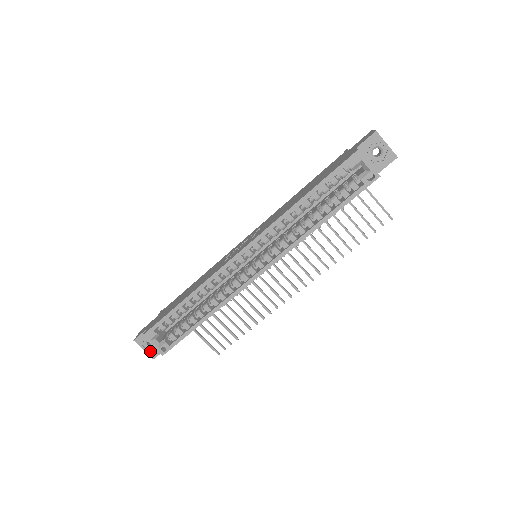
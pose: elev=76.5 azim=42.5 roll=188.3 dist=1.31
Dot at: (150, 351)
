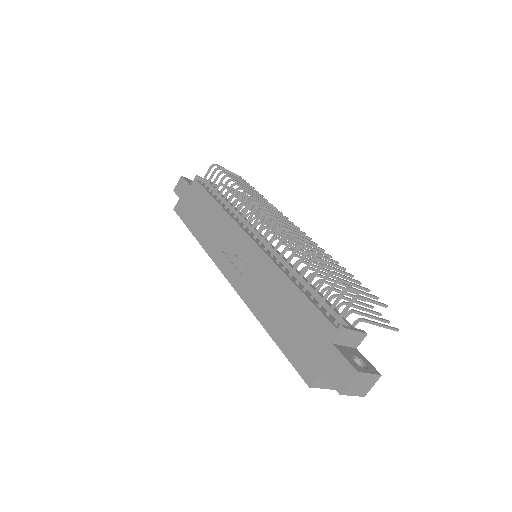
Dot at: occluded
